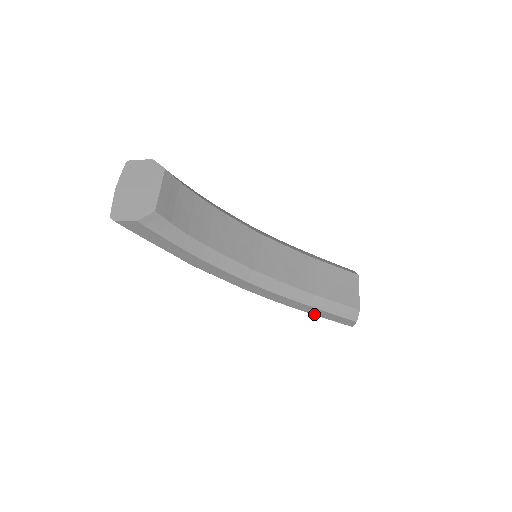
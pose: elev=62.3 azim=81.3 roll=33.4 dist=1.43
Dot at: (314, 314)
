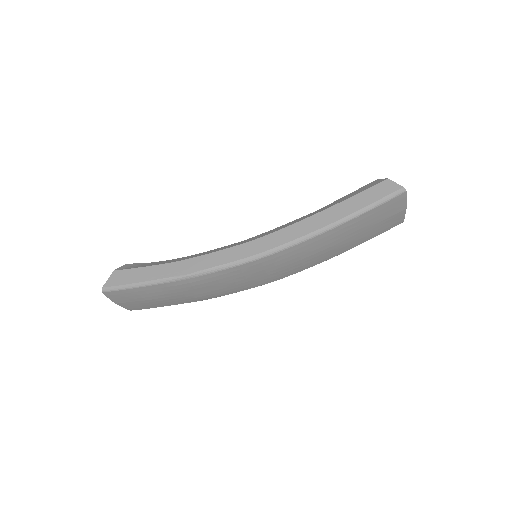
Dot at: (347, 215)
